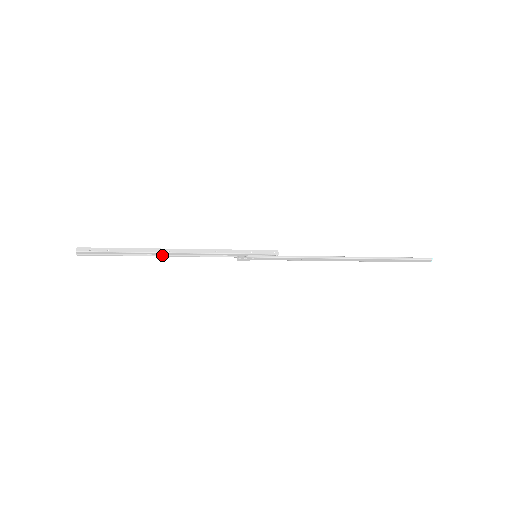
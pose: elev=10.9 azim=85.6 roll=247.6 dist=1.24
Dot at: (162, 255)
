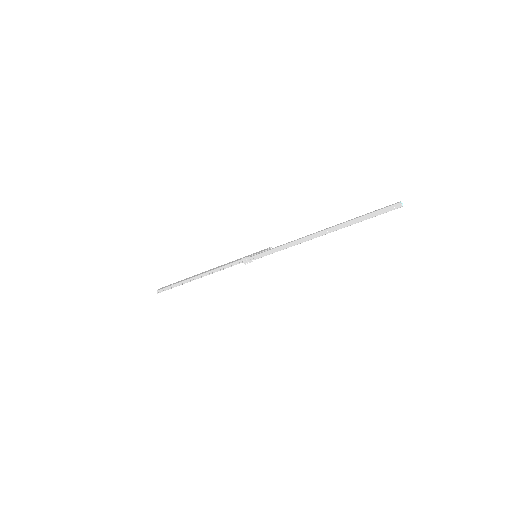
Dot at: (200, 277)
